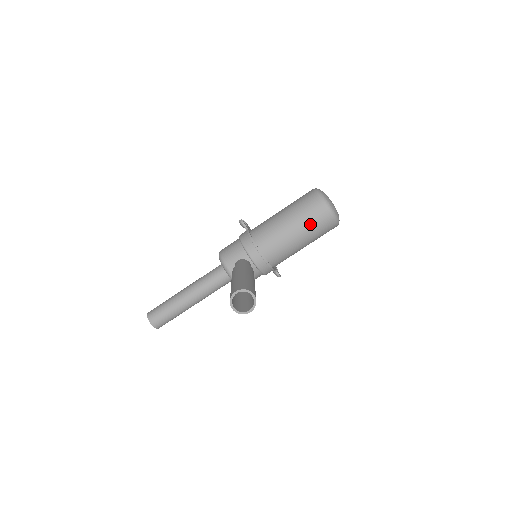
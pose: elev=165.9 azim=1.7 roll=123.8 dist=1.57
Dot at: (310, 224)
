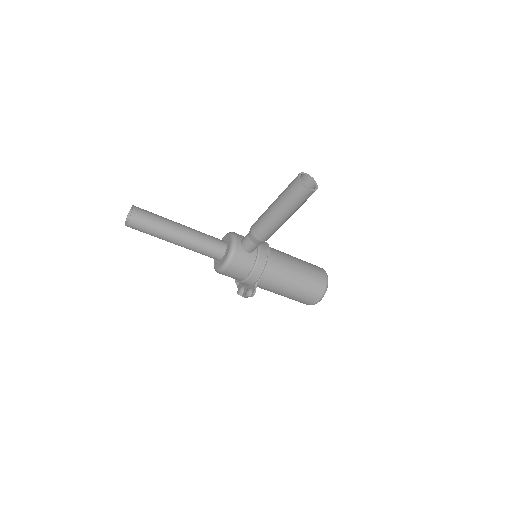
Dot at: (310, 270)
